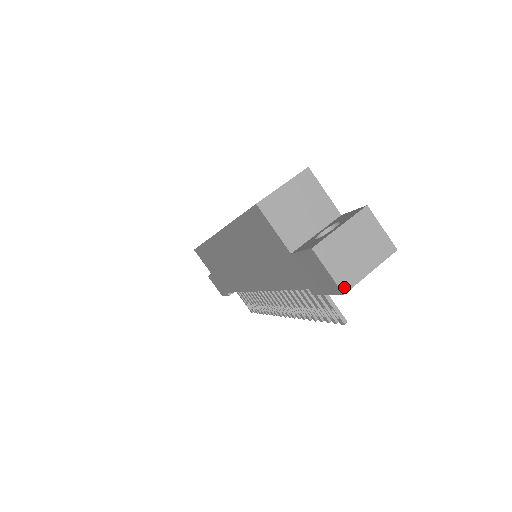
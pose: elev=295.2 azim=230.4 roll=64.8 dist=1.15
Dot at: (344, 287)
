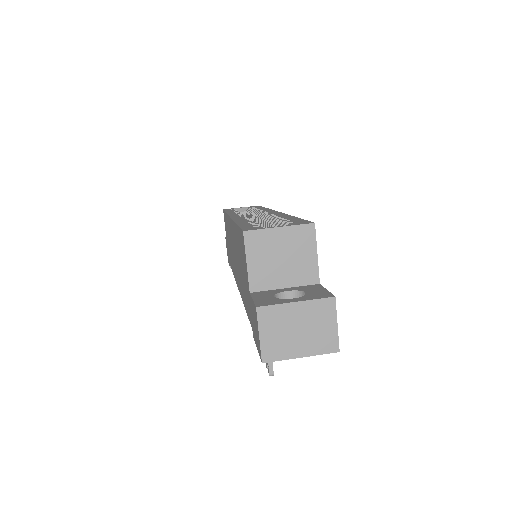
Dot at: (266, 357)
